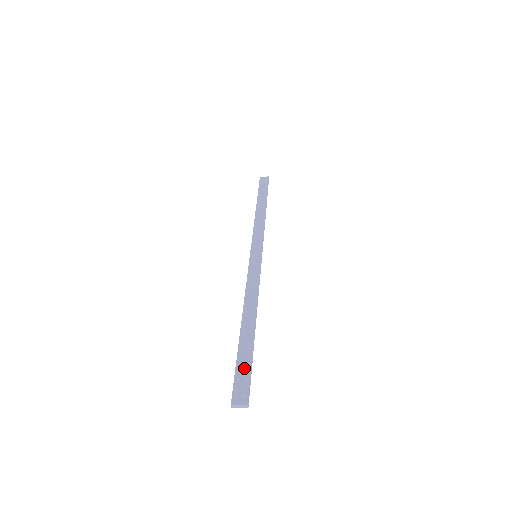
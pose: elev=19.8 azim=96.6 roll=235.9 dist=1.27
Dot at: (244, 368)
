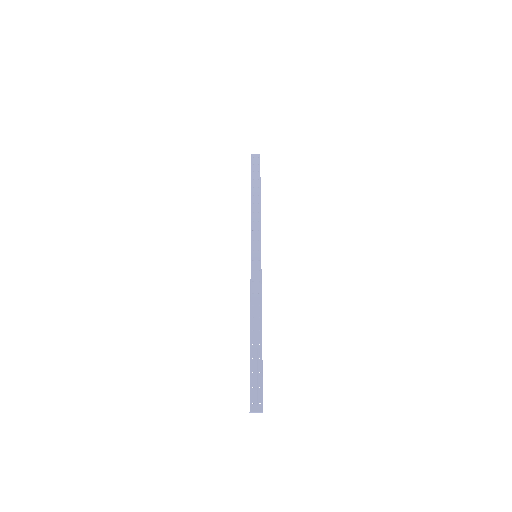
Dot at: (257, 377)
